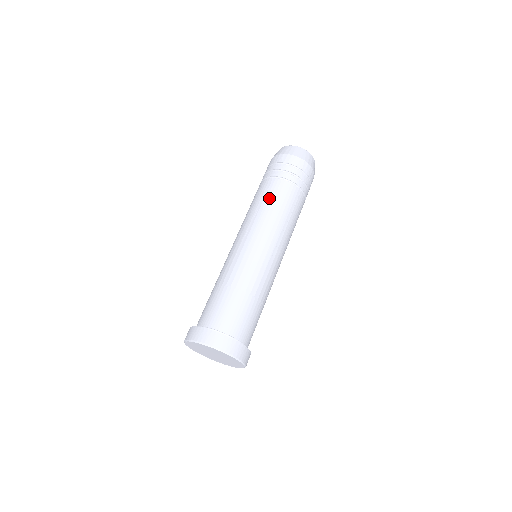
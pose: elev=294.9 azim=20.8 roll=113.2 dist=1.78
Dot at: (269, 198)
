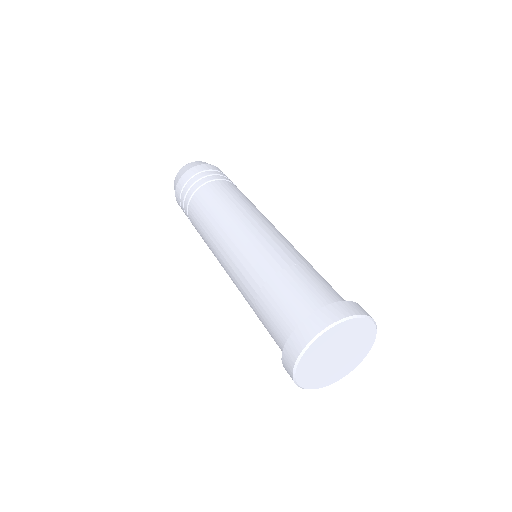
Dot at: (221, 196)
